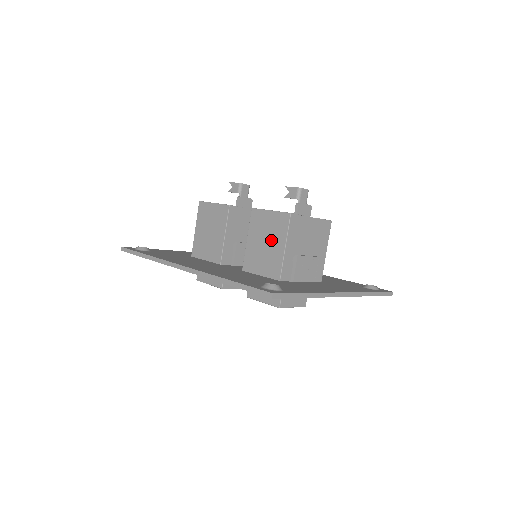
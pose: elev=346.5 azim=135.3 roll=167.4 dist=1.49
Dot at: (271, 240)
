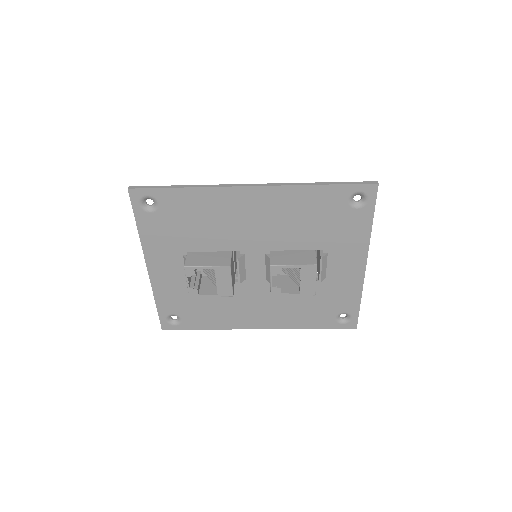
Dot at: occluded
